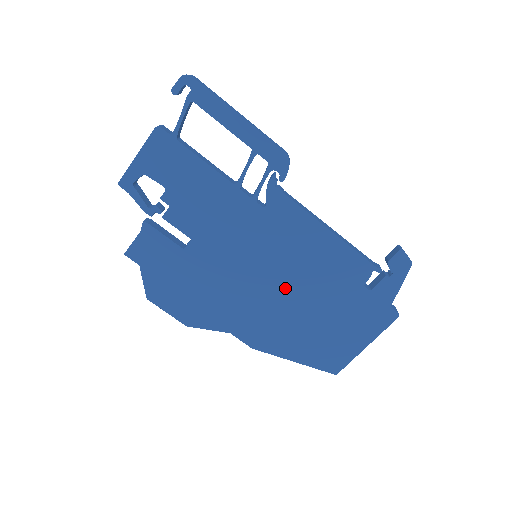
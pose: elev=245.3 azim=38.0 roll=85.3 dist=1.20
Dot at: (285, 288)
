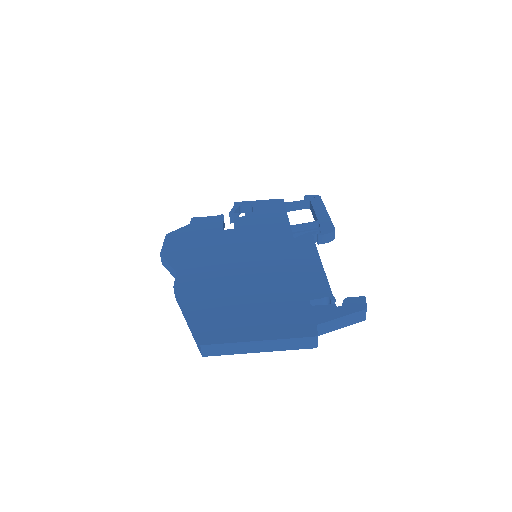
Dot at: (251, 272)
